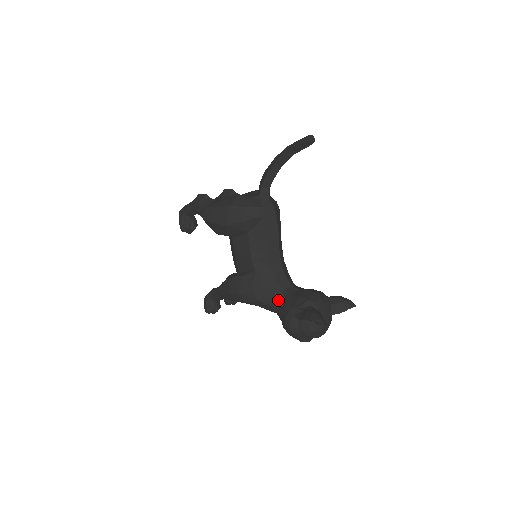
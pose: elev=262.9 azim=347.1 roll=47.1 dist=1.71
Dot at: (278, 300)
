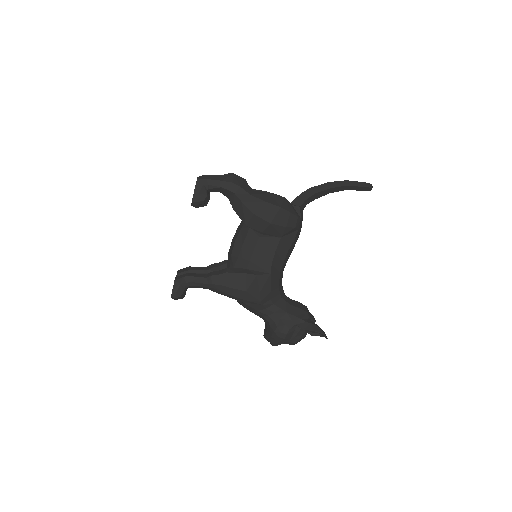
Dot at: (277, 306)
